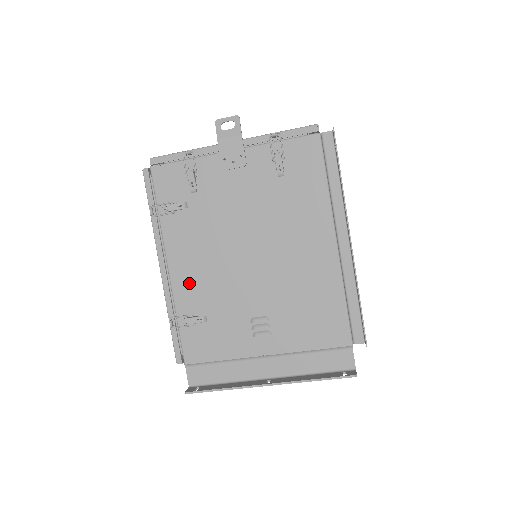
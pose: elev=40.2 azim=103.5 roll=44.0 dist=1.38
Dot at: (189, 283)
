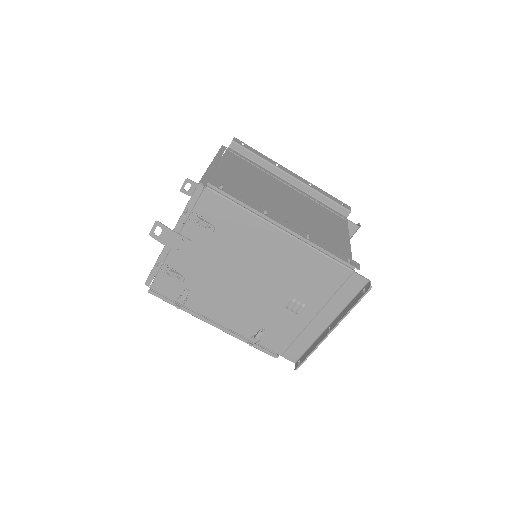
Dot at: (236, 320)
